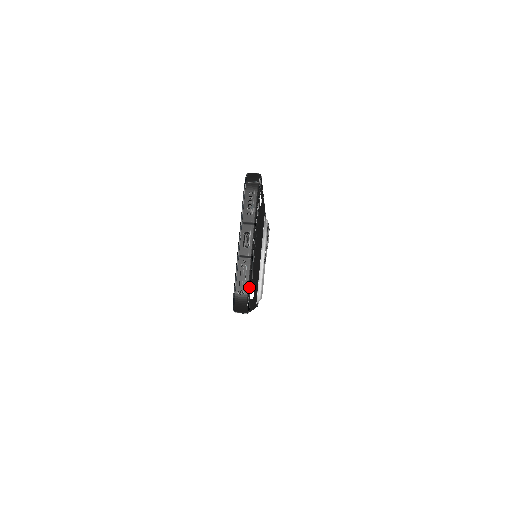
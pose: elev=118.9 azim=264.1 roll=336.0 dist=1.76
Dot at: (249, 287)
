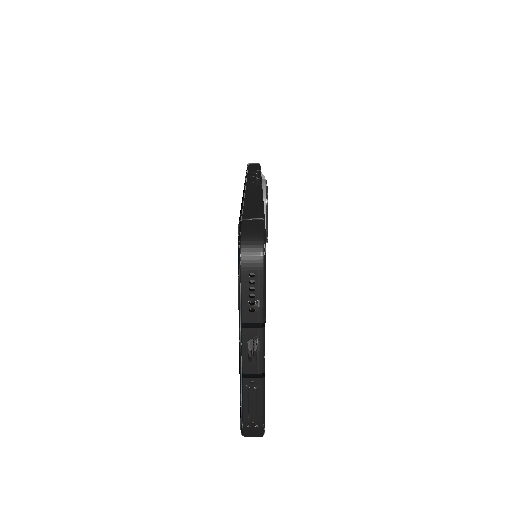
Dot at: (264, 415)
